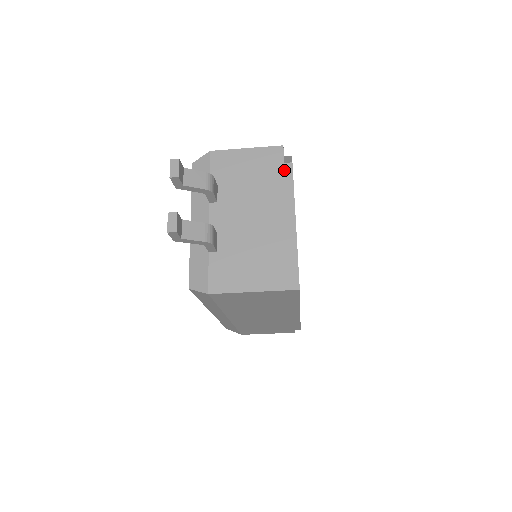
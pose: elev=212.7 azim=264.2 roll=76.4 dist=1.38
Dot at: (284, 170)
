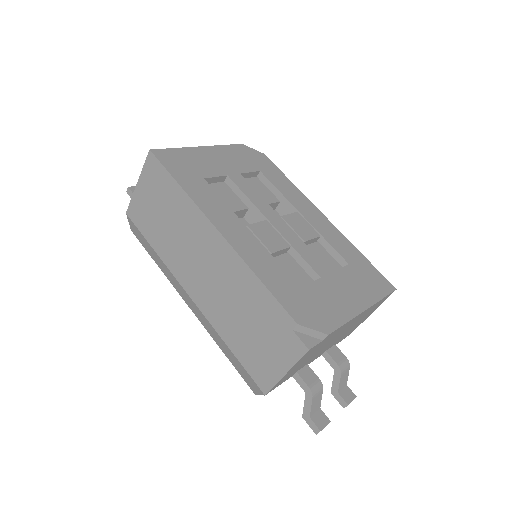
Dot at: occluded
